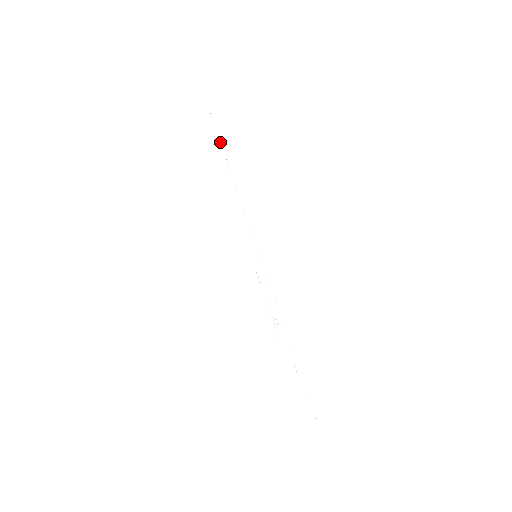
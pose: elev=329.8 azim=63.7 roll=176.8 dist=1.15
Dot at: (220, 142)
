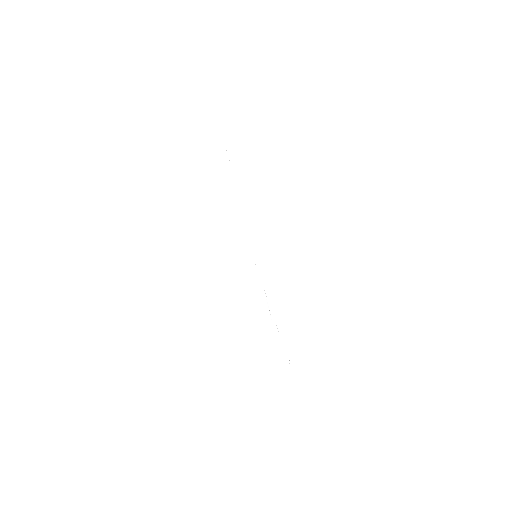
Dot at: occluded
